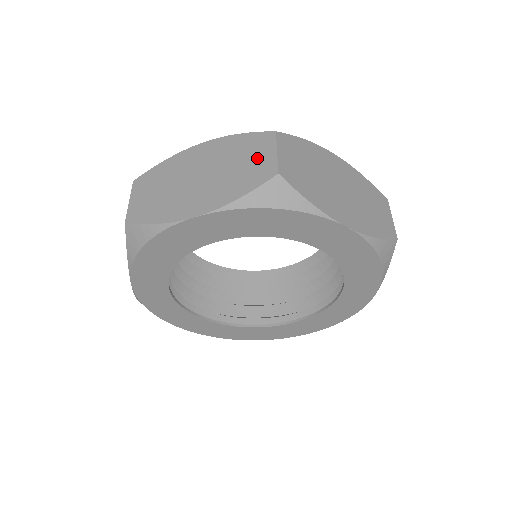
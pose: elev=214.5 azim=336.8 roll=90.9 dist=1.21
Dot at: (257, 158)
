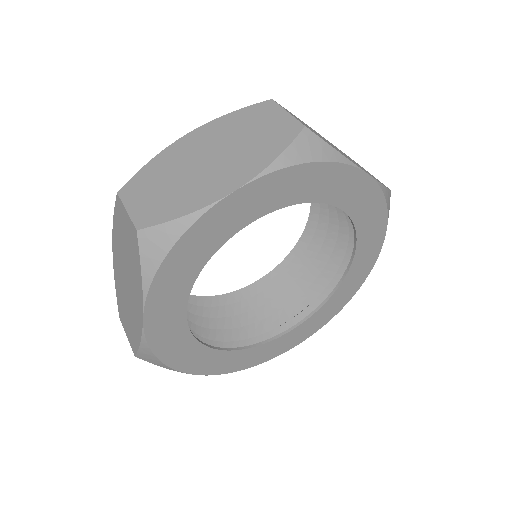
Dot at: (269, 123)
